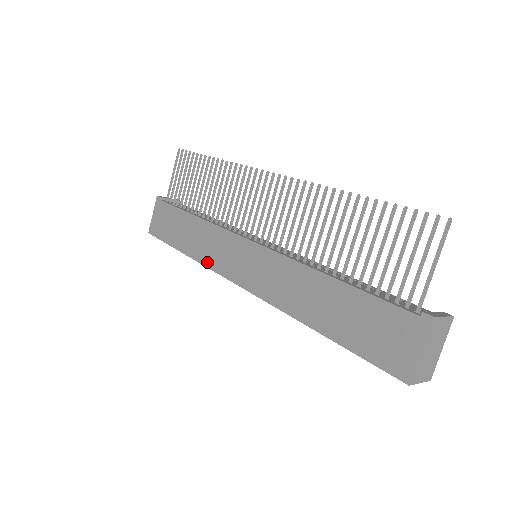
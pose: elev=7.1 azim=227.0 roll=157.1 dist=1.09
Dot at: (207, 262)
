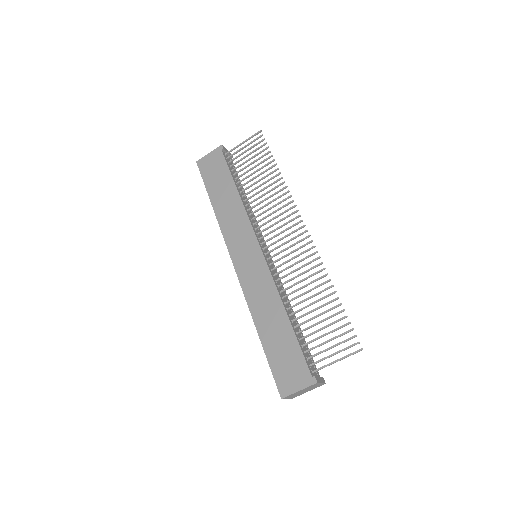
Dot at: (224, 229)
